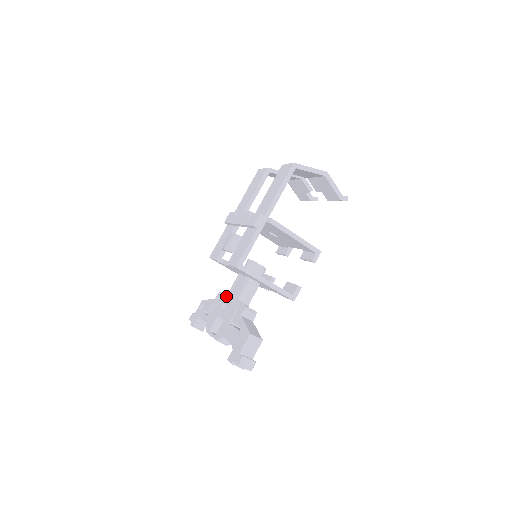
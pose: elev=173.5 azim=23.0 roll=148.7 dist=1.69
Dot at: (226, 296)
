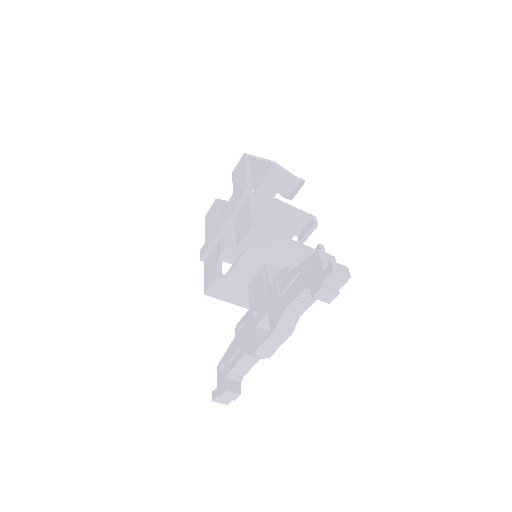
Dot at: (250, 309)
